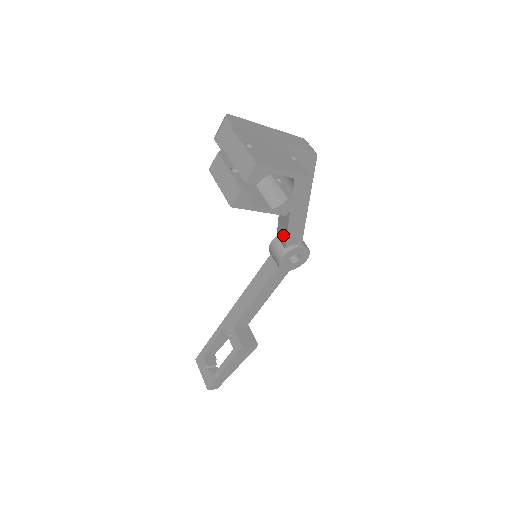
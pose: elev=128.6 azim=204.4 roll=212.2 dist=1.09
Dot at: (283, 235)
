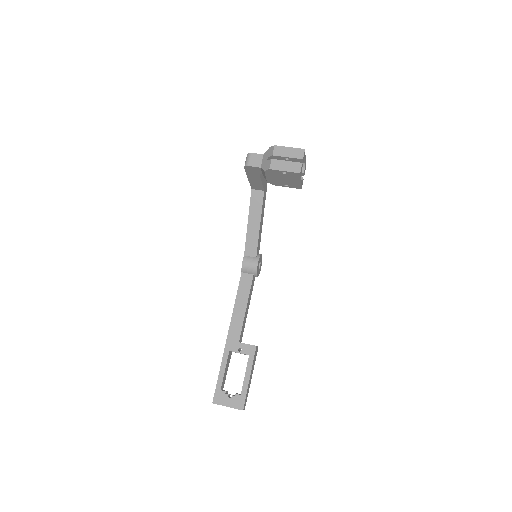
Dot at: (253, 248)
